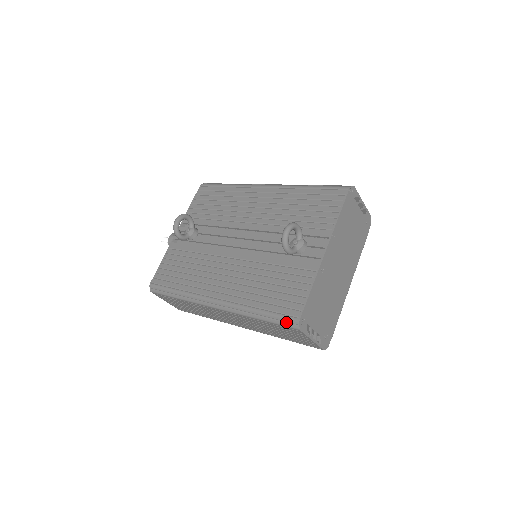
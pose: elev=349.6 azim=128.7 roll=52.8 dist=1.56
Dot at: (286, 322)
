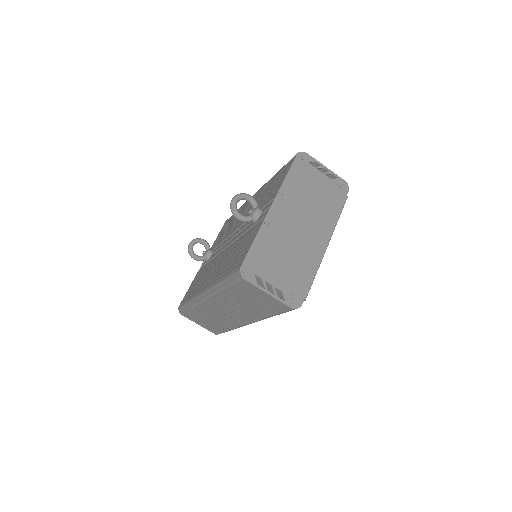
Dot at: (235, 277)
